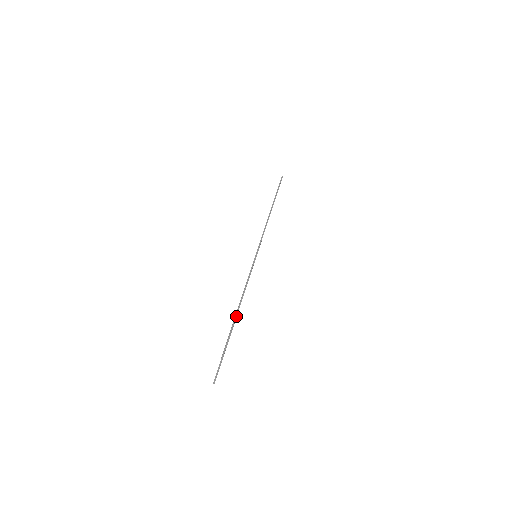
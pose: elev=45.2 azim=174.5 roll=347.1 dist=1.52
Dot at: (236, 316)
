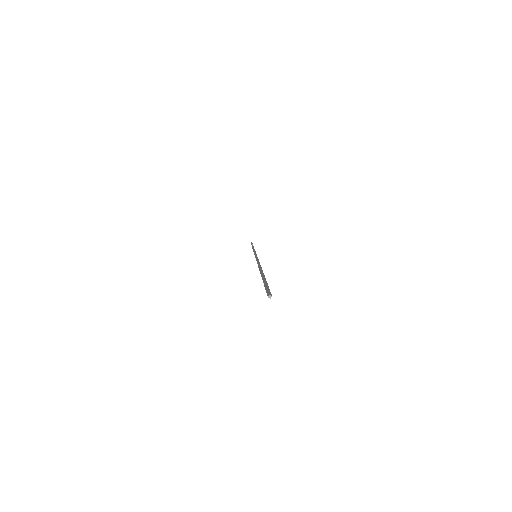
Dot at: (262, 270)
